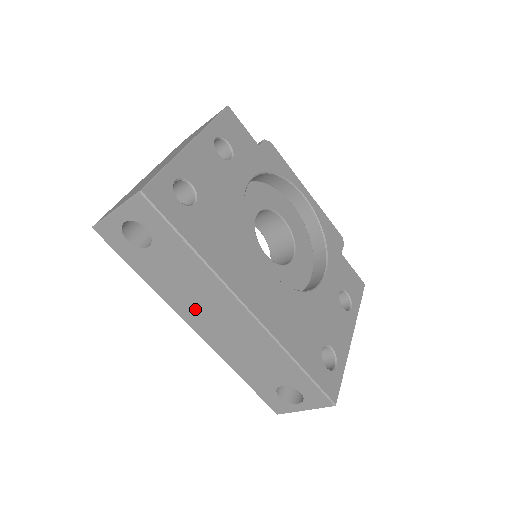
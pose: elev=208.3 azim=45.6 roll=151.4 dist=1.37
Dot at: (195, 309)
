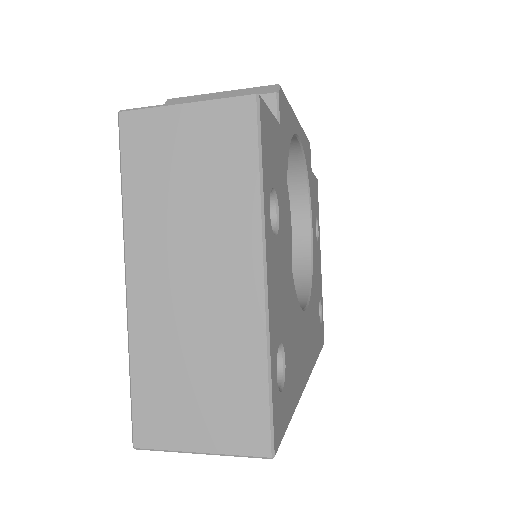
Dot at: occluded
